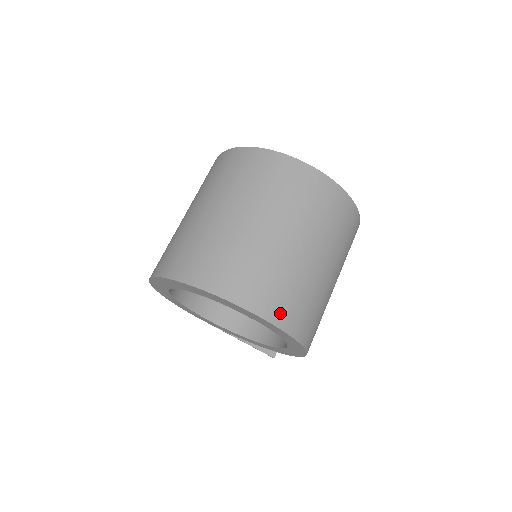
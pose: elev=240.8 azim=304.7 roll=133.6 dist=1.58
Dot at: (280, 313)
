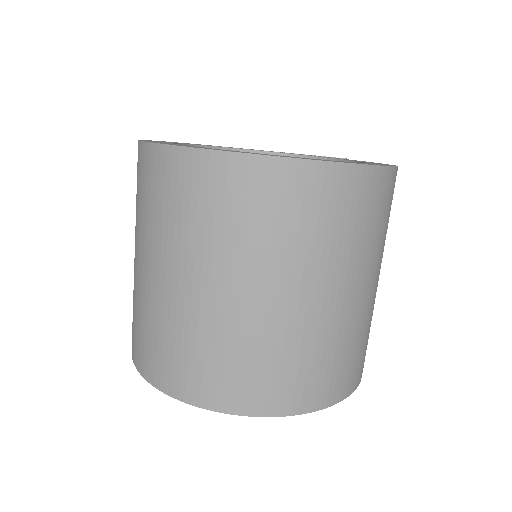
Dot at: (307, 396)
